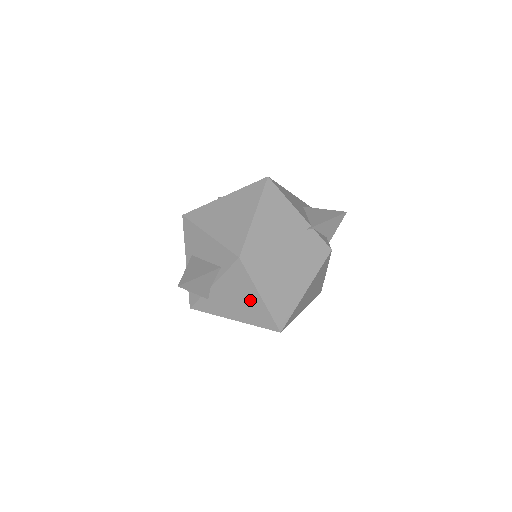
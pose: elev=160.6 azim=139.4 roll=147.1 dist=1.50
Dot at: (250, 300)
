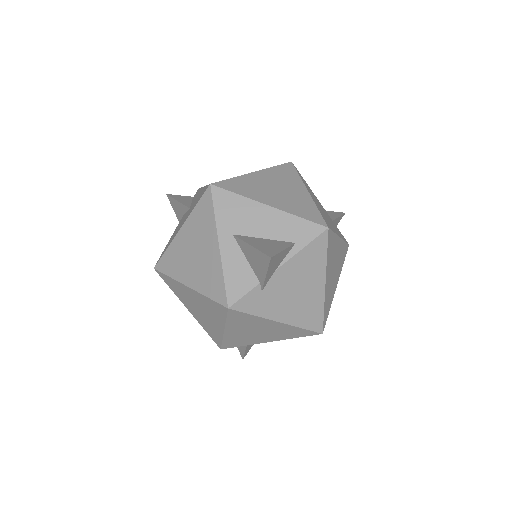
Dot at: (312, 289)
